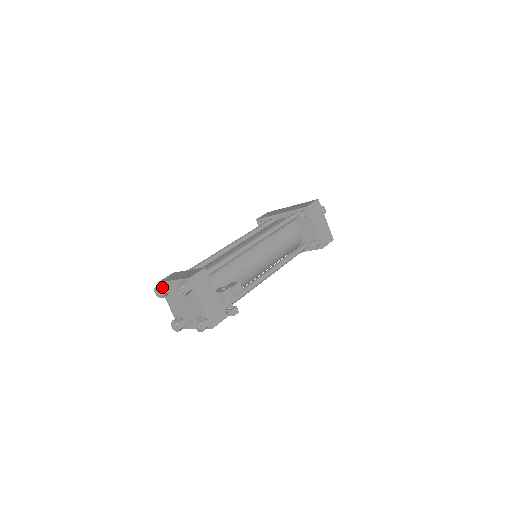
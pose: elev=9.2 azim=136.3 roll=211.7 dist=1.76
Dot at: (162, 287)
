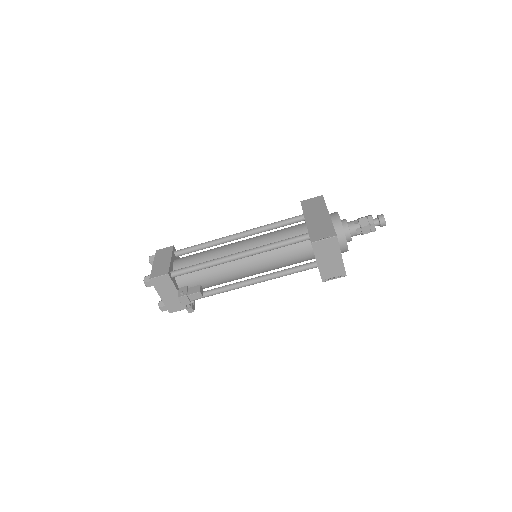
Dot at: (152, 260)
